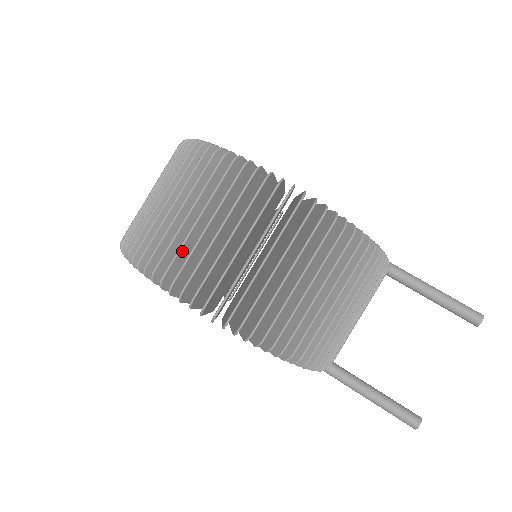
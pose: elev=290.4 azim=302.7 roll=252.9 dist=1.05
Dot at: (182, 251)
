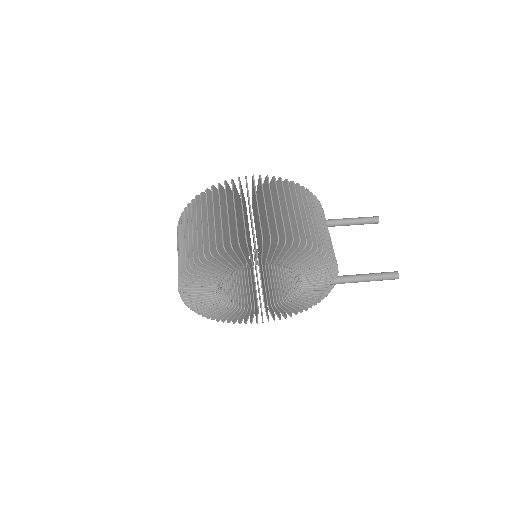
Dot at: (237, 225)
